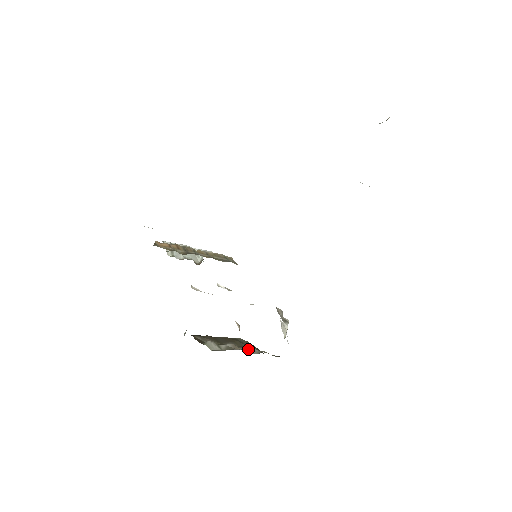
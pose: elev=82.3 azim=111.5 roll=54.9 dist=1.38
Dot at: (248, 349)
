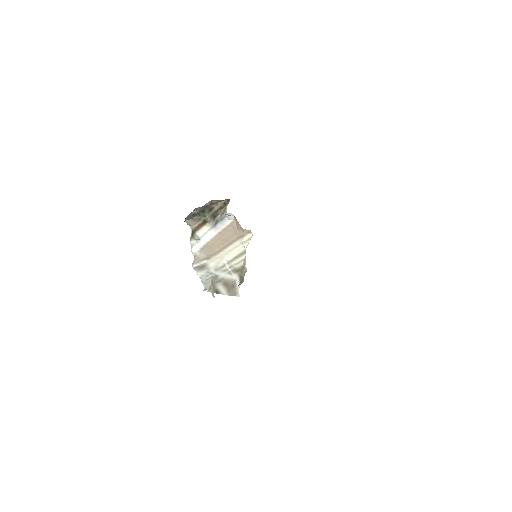
Dot at: occluded
